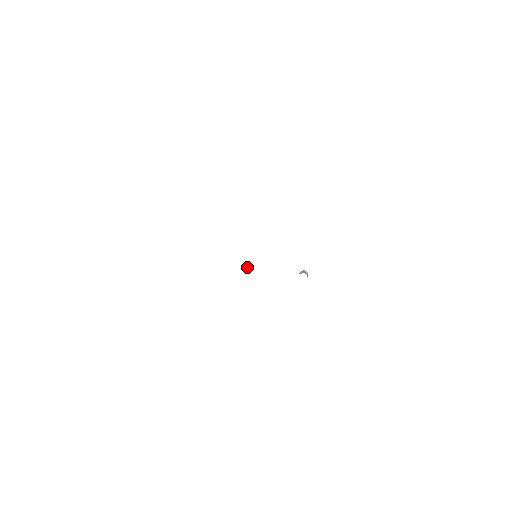
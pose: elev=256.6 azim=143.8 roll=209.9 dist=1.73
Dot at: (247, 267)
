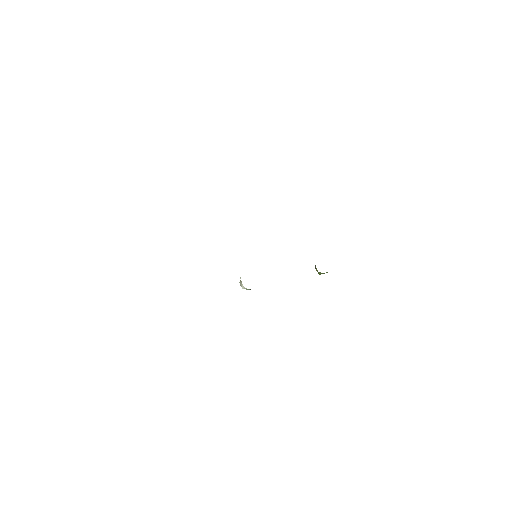
Dot at: occluded
